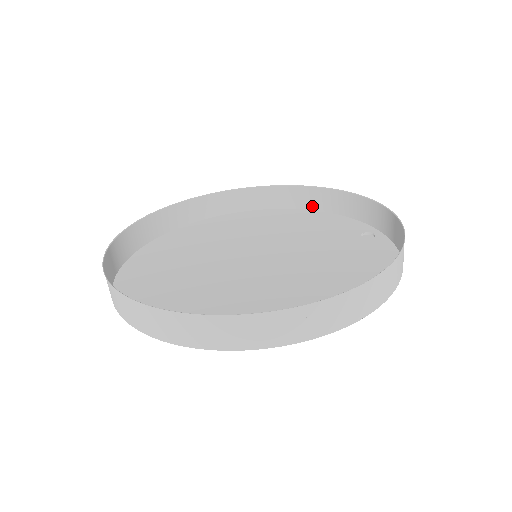
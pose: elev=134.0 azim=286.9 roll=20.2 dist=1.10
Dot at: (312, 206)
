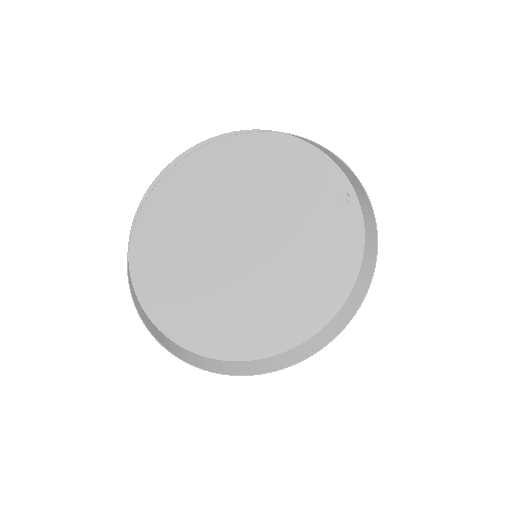
Dot at: (293, 136)
